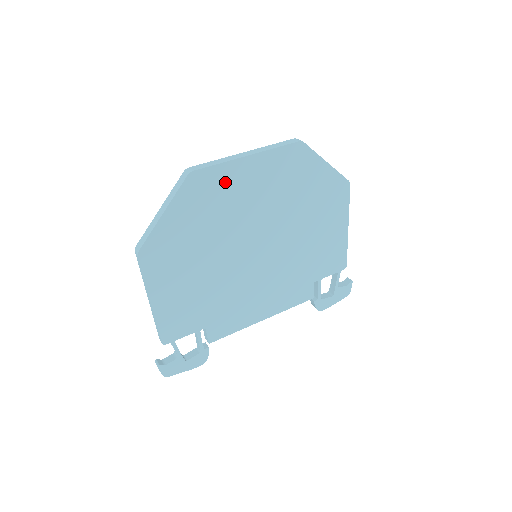
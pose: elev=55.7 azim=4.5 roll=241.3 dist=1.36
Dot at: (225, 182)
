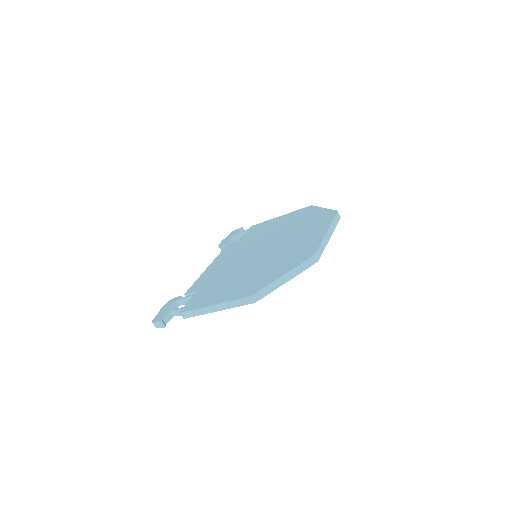
Dot at: occluded
